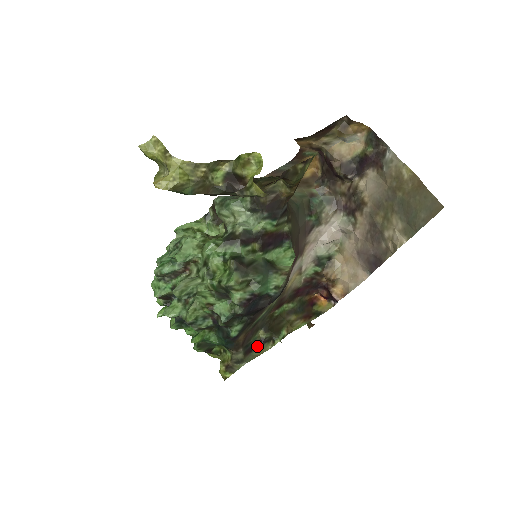
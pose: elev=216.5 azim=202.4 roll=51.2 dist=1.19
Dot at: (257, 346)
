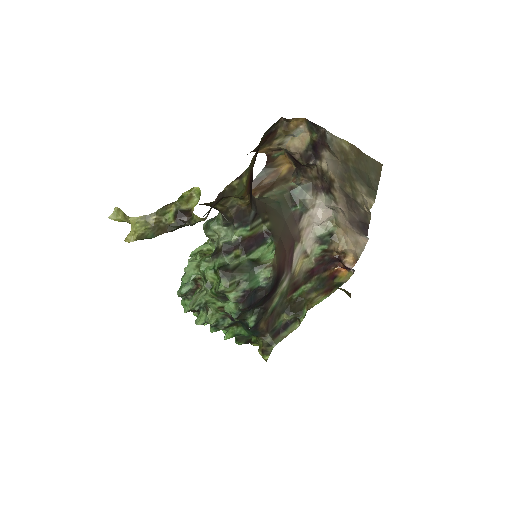
Dot at: (284, 328)
